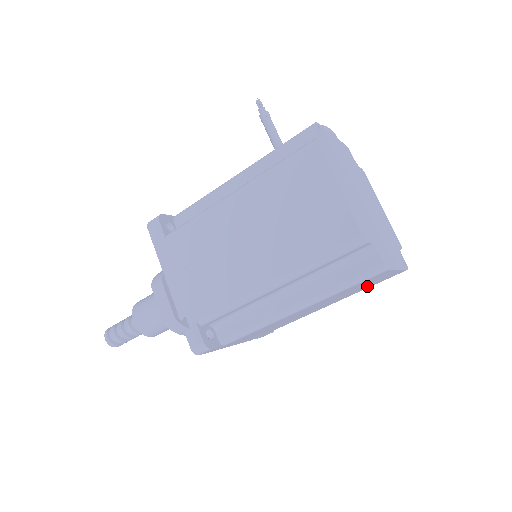
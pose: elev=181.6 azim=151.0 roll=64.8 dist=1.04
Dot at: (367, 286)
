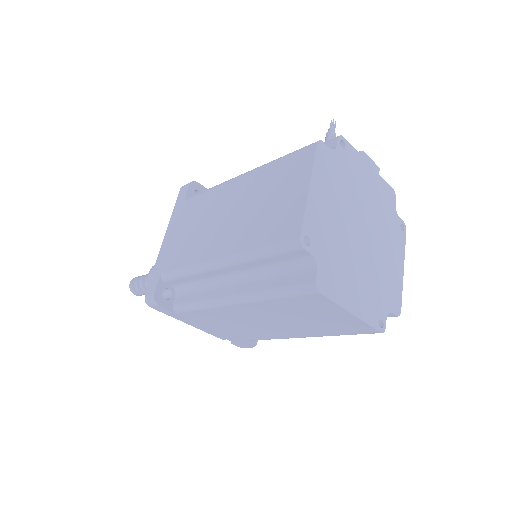
Dot at: (329, 327)
